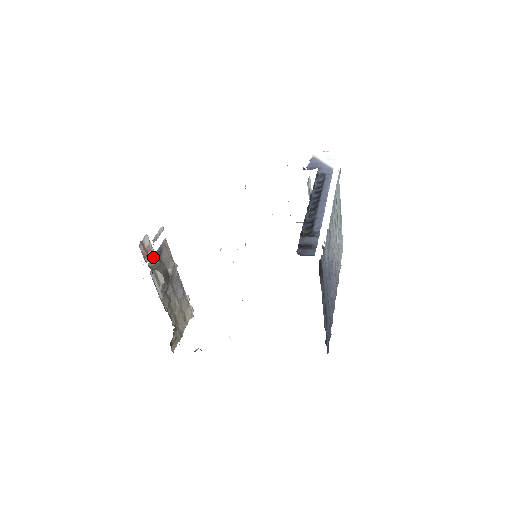
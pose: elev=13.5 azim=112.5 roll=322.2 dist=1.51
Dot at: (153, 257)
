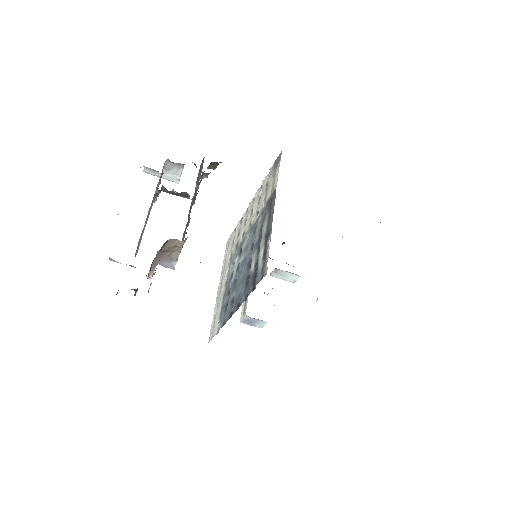
Dot at: occluded
